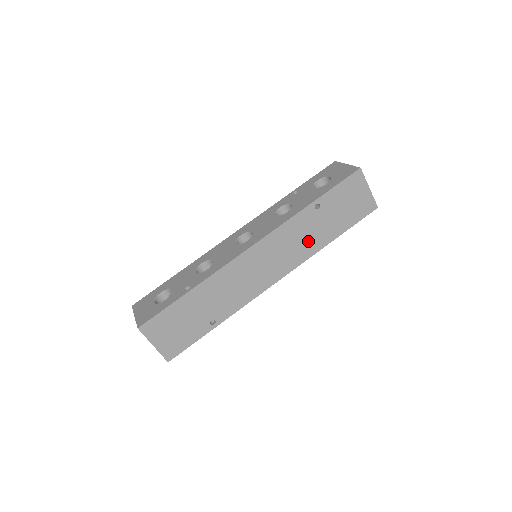
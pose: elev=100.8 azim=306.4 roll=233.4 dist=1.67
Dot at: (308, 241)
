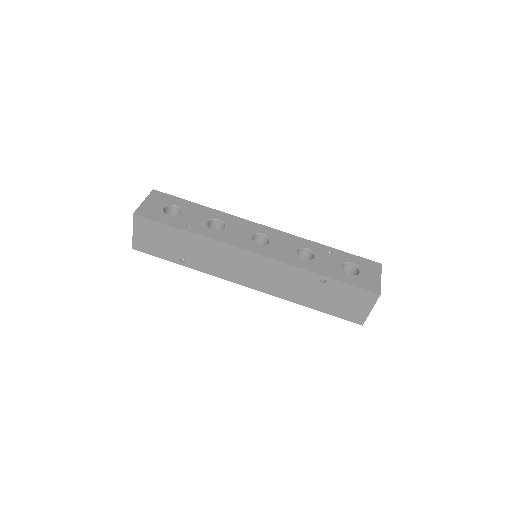
Dot at: (293, 290)
